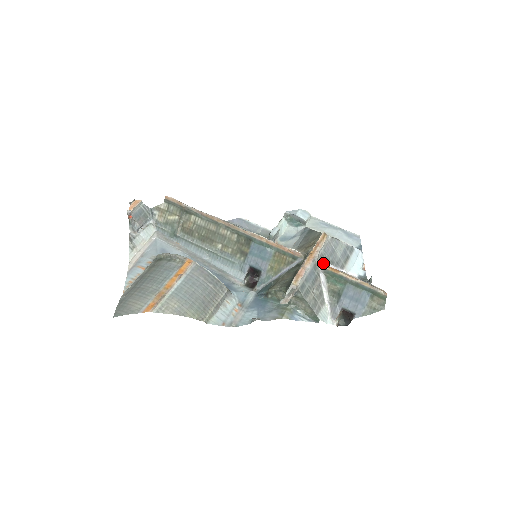
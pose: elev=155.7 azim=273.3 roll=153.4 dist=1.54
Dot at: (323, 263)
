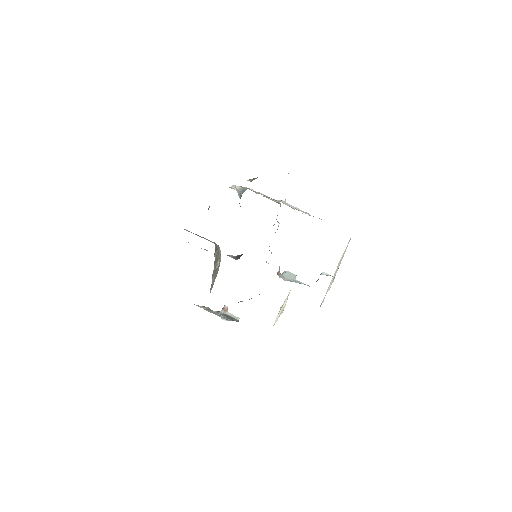
Dot at: occluded
